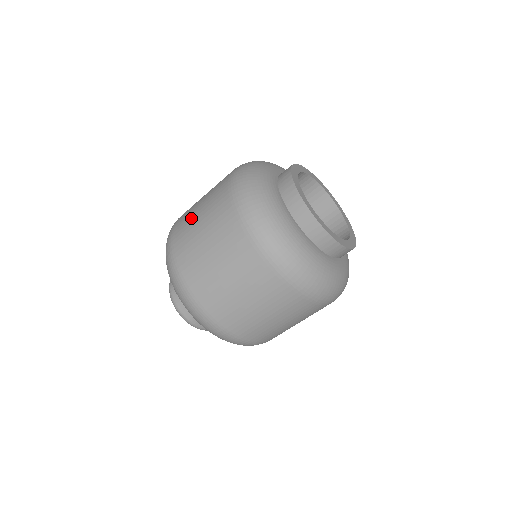
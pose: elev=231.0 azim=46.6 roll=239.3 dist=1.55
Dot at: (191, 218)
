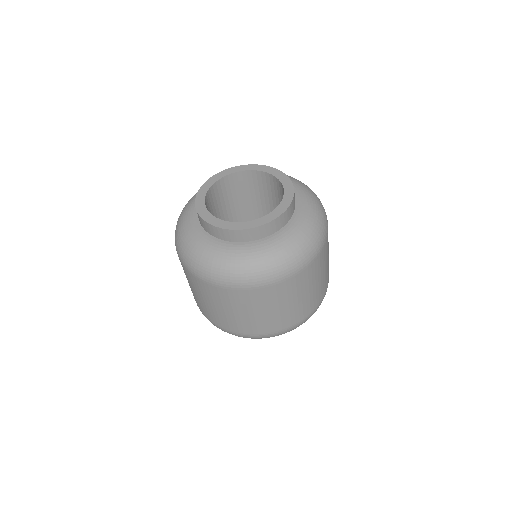
Dot at: occluded
